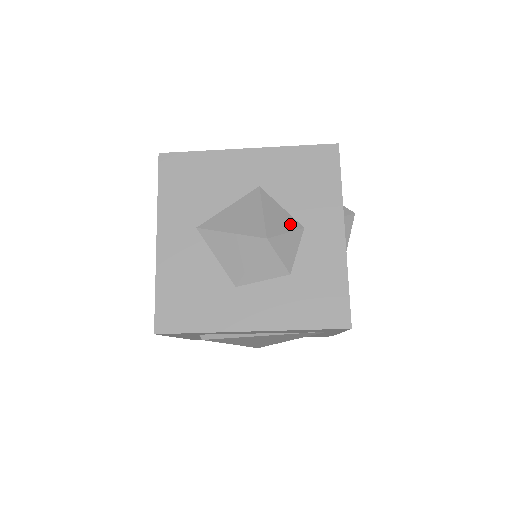
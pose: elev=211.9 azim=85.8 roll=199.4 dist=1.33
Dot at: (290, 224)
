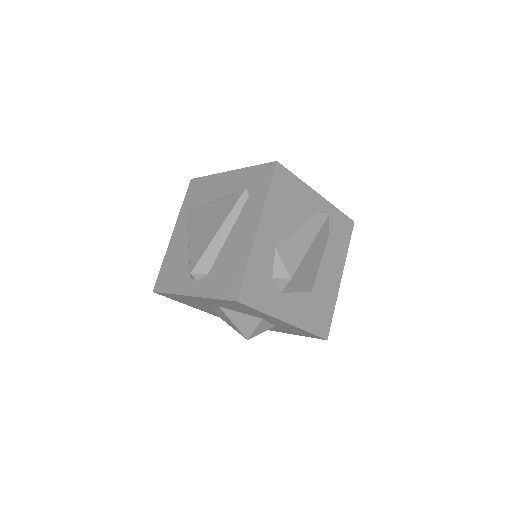
Dot at: (253, 322)
